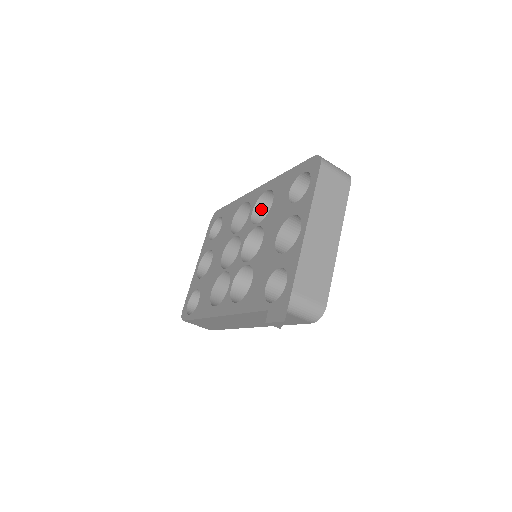
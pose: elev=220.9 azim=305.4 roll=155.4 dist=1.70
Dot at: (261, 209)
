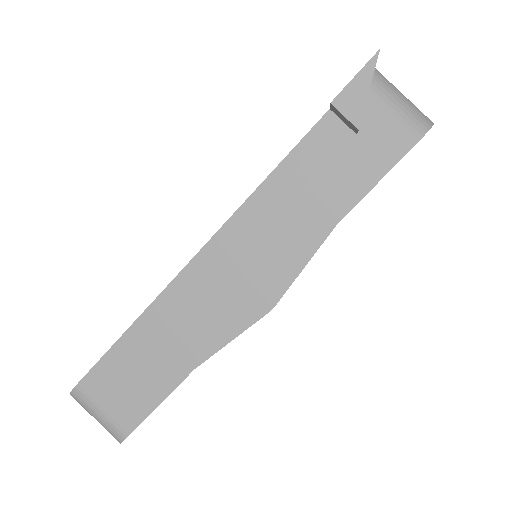
Dot at: occluded
